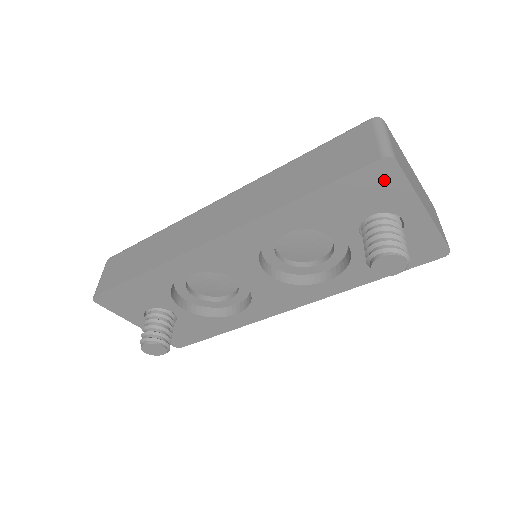
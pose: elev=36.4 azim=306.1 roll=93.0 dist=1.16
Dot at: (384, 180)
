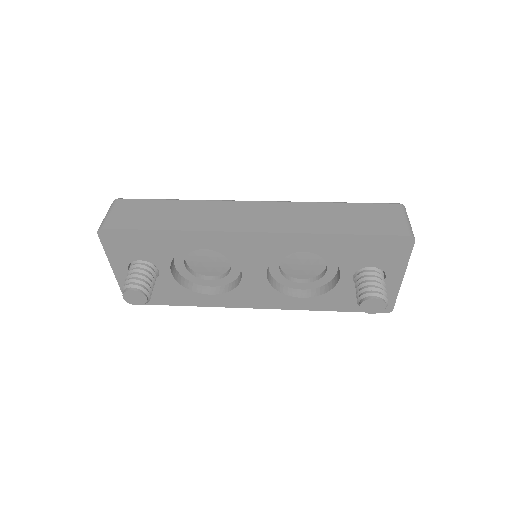
Dot at: (398, 249)
